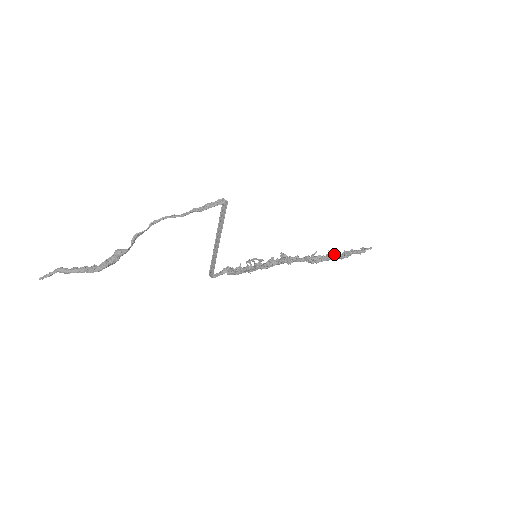
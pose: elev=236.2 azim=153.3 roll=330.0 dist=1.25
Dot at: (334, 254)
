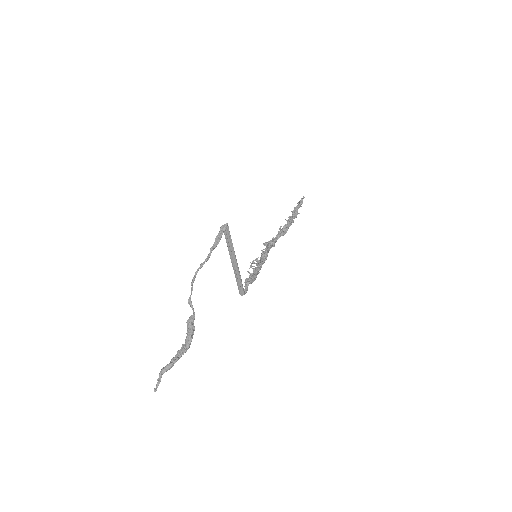
Dot at: (290, 218)
